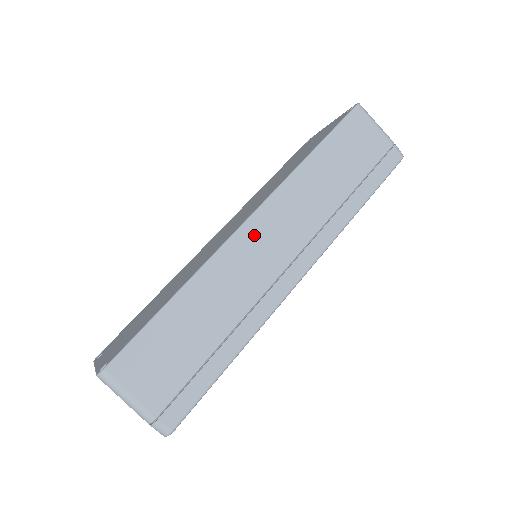
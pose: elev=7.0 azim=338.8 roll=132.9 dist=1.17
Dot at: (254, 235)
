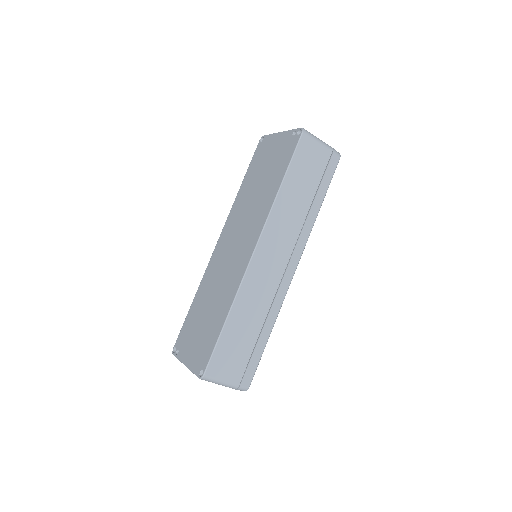
Dot at: (261, 260)
